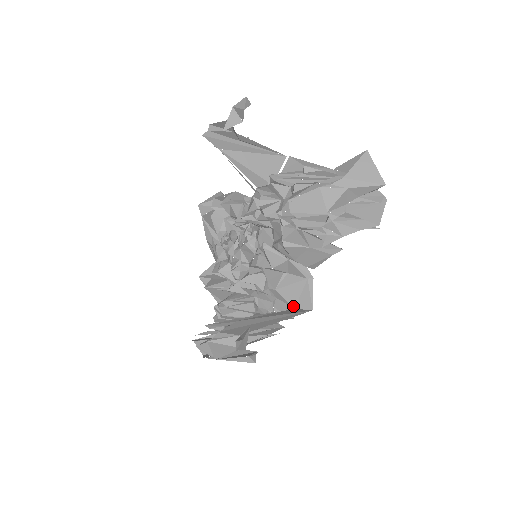
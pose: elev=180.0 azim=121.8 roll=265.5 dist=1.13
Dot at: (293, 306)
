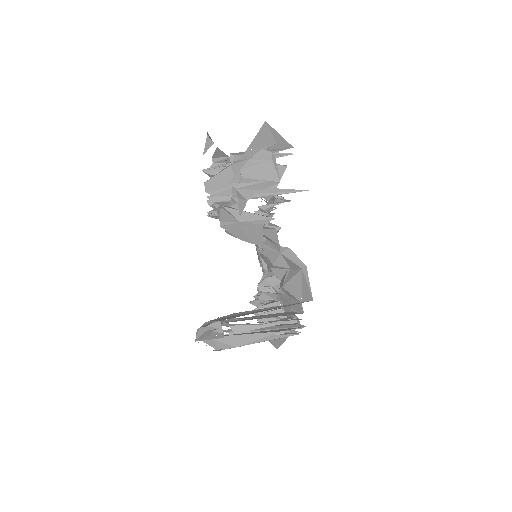
Dot at: (299, 300)
